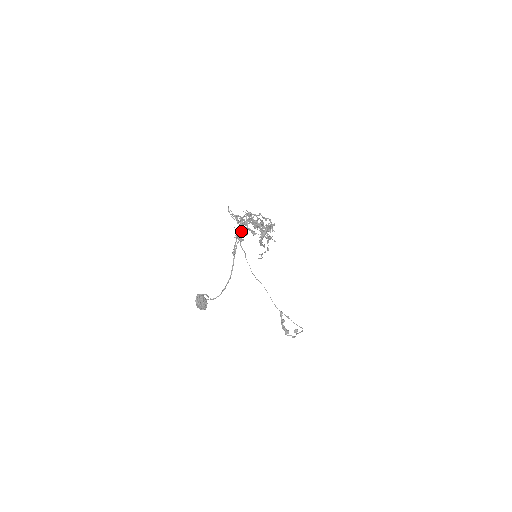
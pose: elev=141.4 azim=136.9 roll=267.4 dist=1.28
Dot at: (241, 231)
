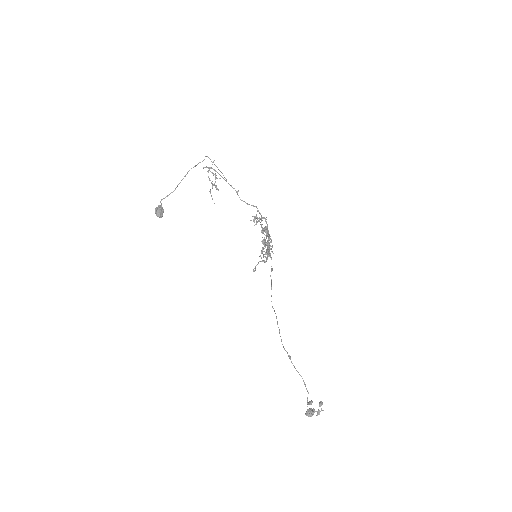
Dot at: (262, 248)
